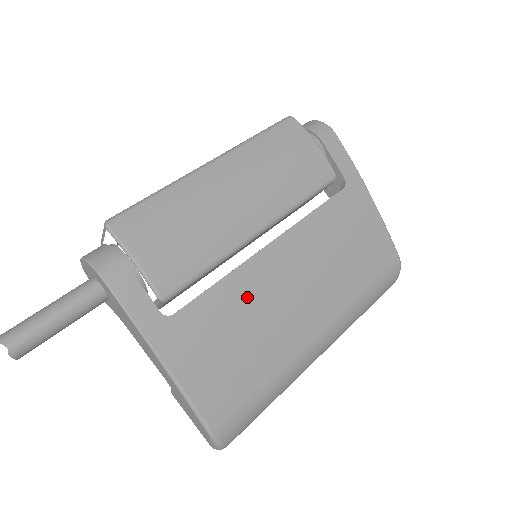
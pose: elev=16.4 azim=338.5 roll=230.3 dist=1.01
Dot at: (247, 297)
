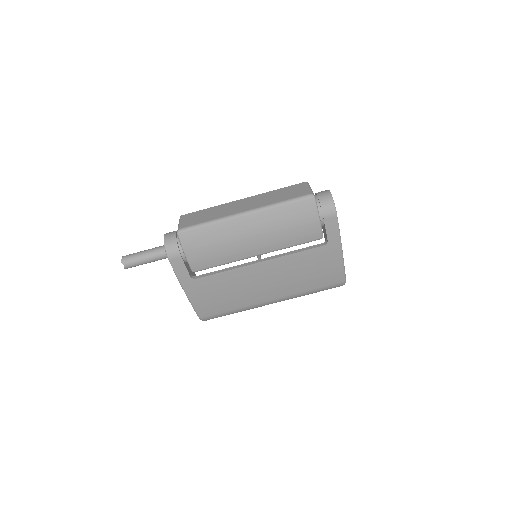
Dot at: (237, 280)
